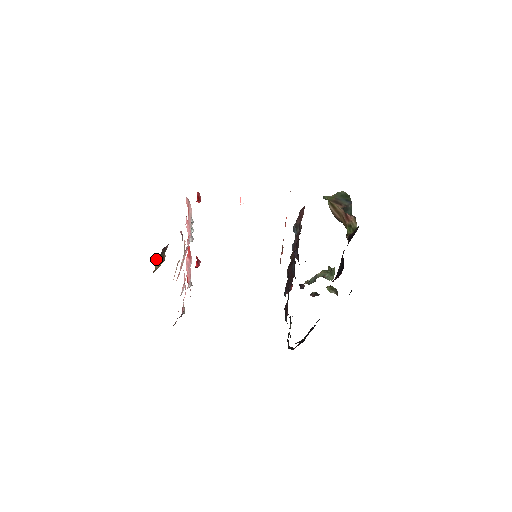
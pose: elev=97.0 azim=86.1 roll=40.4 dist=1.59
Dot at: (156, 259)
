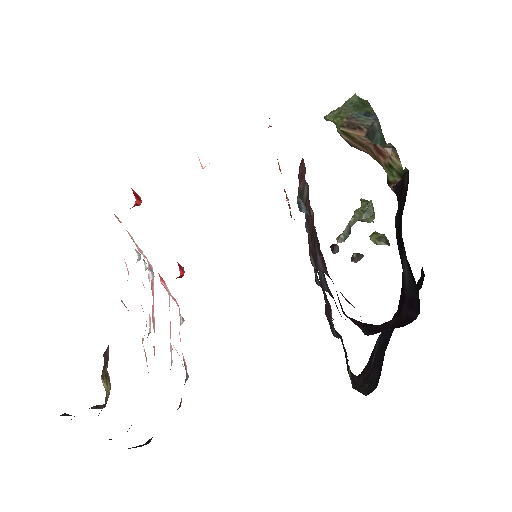
Dot at: occluded
